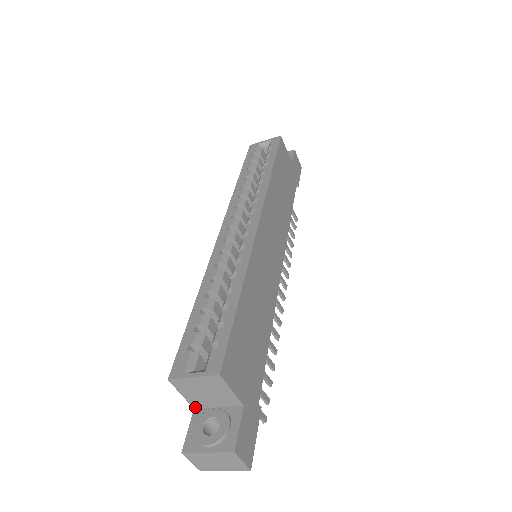
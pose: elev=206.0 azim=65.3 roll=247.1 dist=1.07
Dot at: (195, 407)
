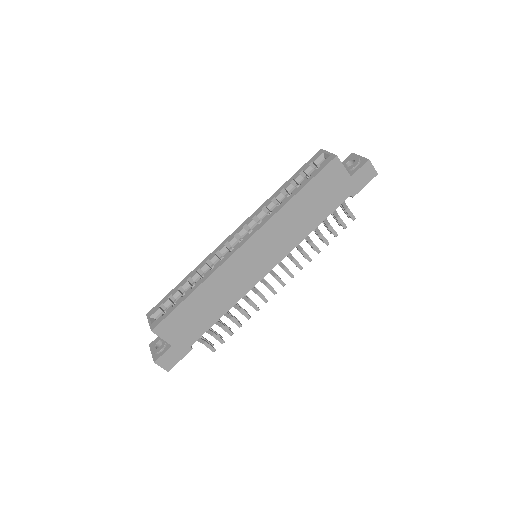
Dot at: occluded
